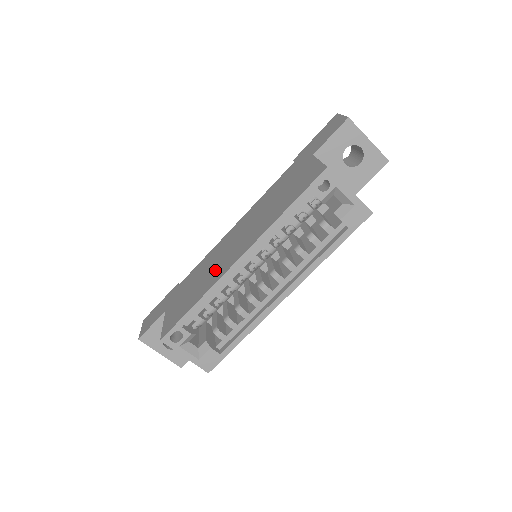
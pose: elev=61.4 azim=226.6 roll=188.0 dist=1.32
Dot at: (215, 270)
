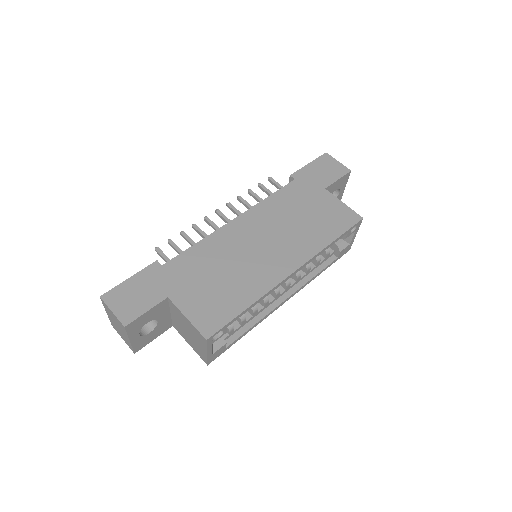
Dot at: (253, 271)
